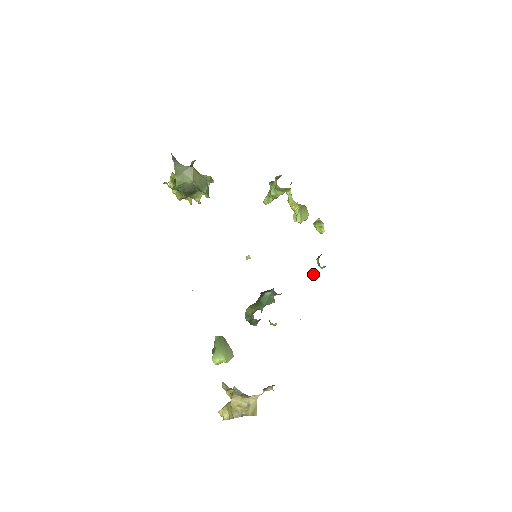
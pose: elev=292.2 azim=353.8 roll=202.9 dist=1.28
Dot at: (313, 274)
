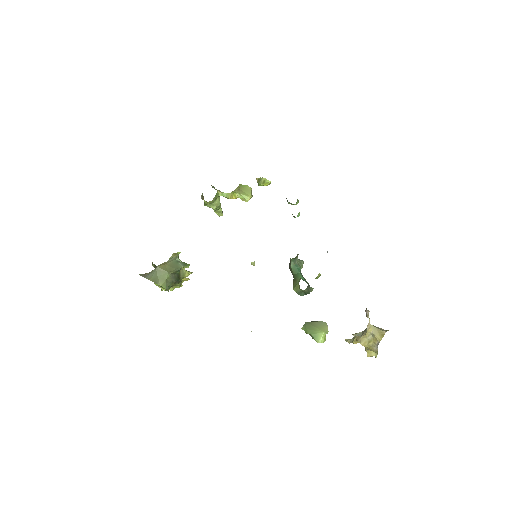
Dot at: (298, 215)
